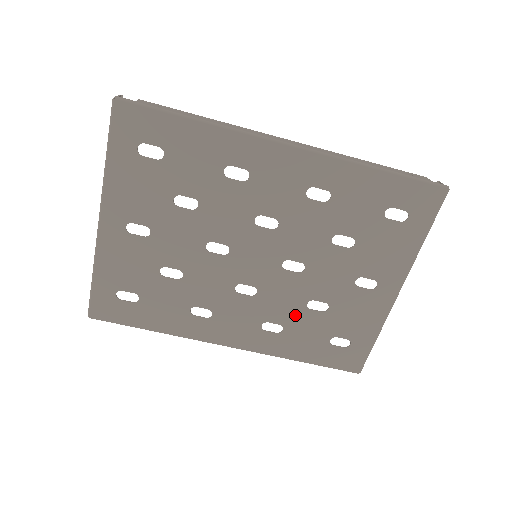
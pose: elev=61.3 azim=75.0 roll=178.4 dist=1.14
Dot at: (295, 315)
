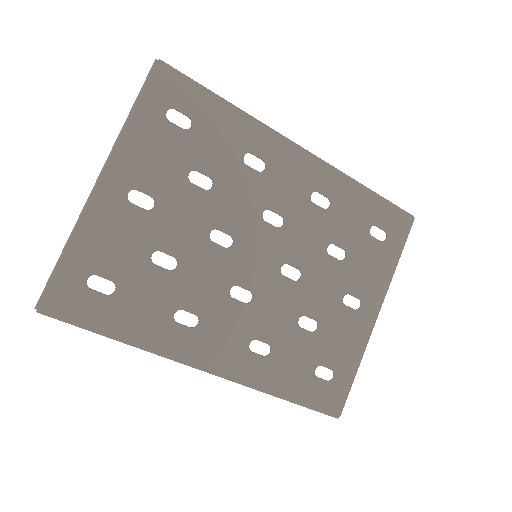
Dot at: (285, 333)
